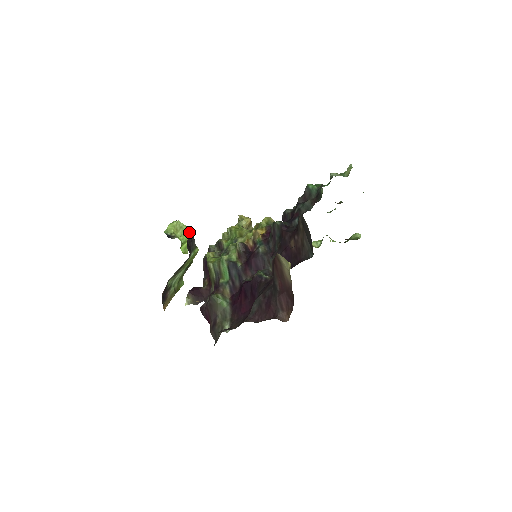
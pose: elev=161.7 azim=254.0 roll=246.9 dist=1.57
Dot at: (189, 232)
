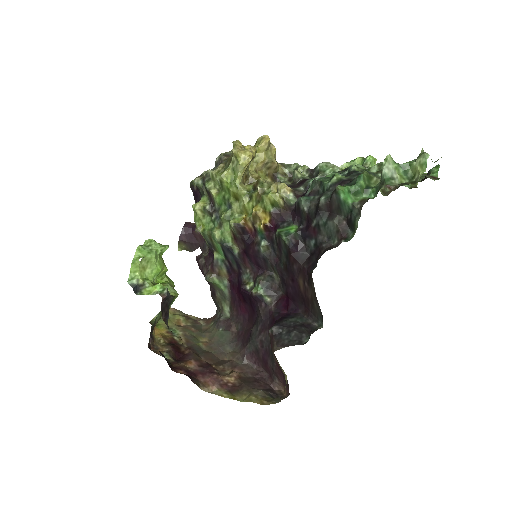
Dot at: (161, 253)
